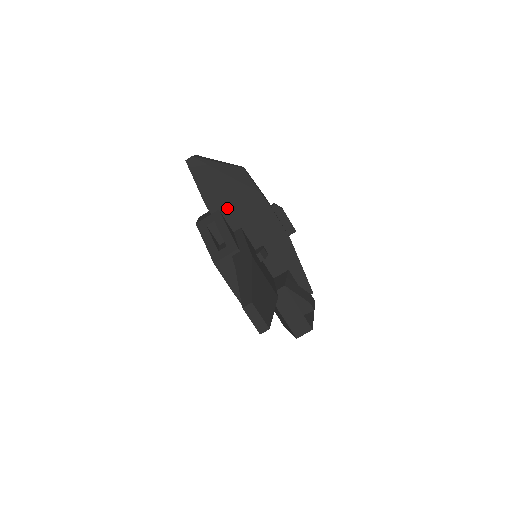
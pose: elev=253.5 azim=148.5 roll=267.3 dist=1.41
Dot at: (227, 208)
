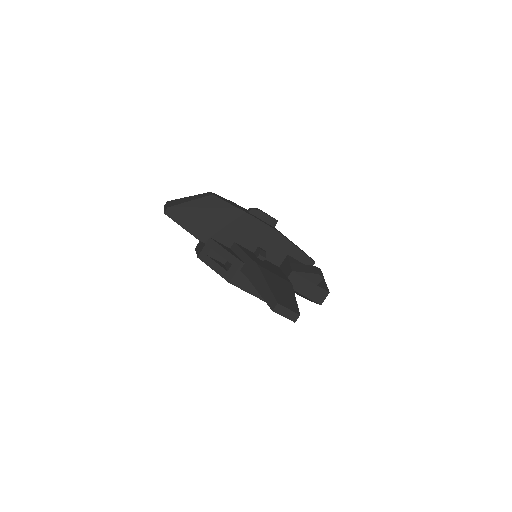
Dot at: (216, 233)
